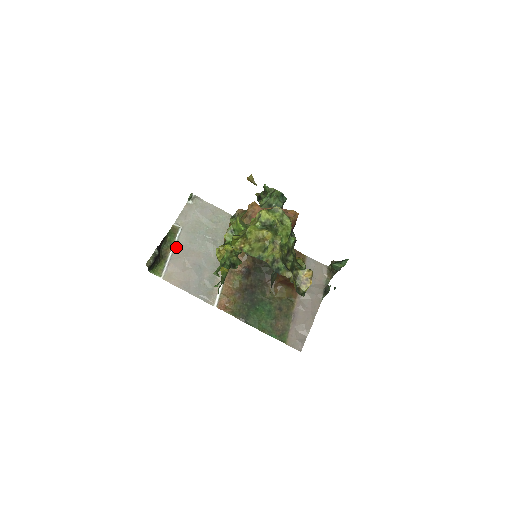
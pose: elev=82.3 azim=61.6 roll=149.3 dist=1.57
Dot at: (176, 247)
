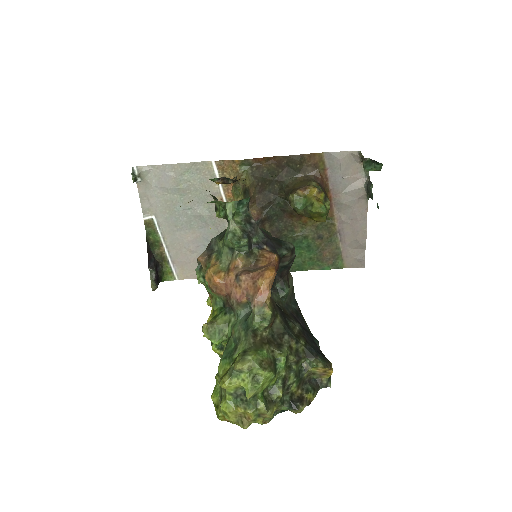
Dot at: (166, 241)
